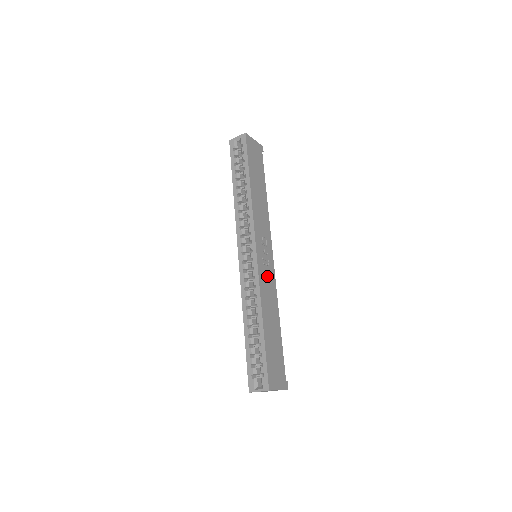
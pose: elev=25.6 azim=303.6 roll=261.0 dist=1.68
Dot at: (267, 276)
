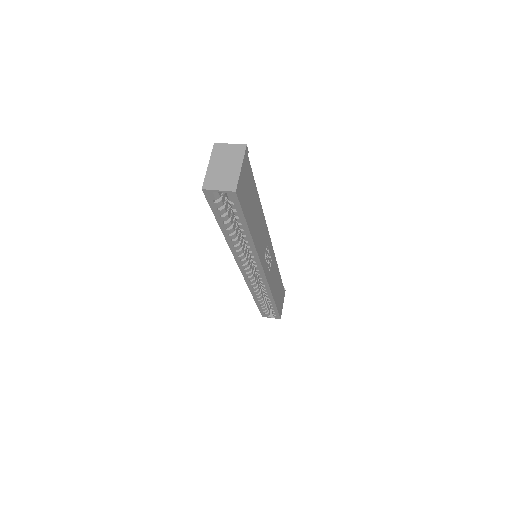
Dot at: (271, 269)
